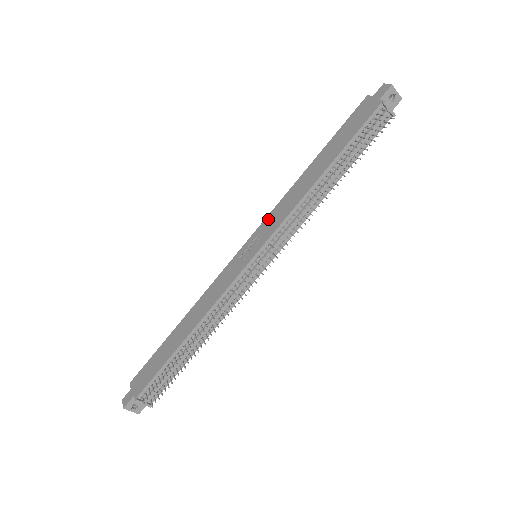
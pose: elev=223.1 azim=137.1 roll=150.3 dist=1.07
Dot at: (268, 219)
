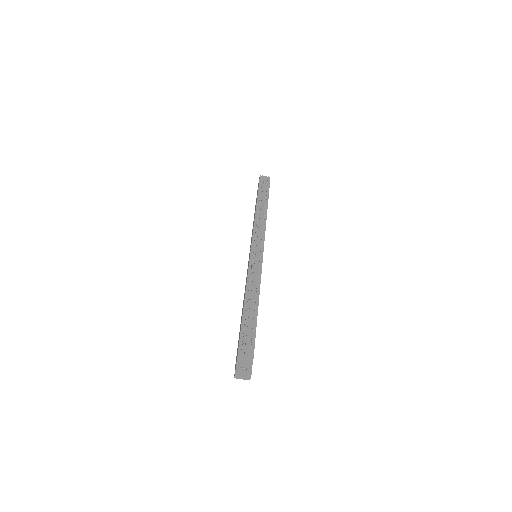
Dot at: occluded
